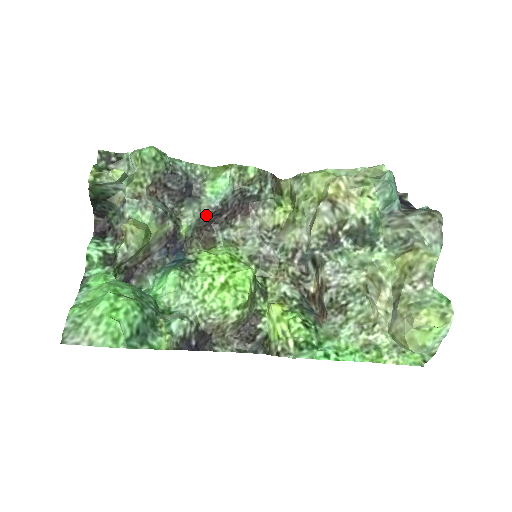
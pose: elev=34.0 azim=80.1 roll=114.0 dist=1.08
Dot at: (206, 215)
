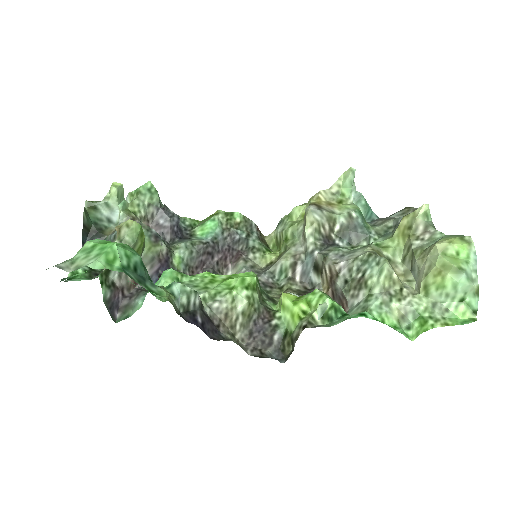
Dot at: (198, 250)
